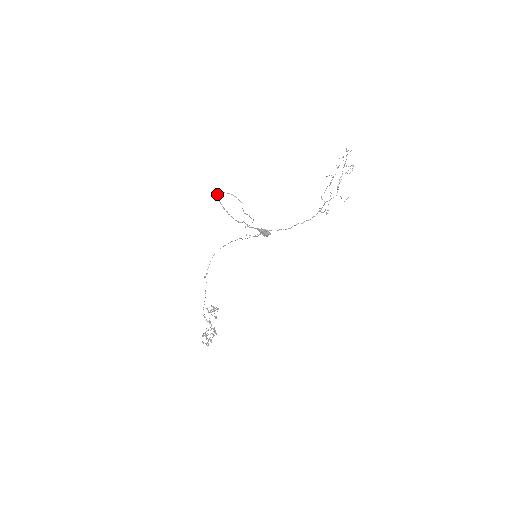
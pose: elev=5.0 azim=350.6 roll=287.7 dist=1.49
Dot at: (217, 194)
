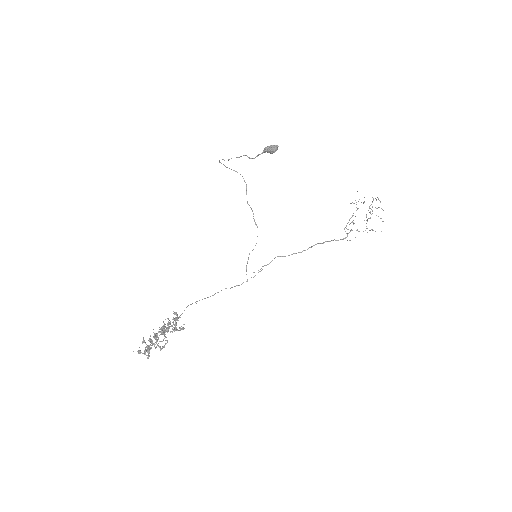
Dot at: (219, 161)
